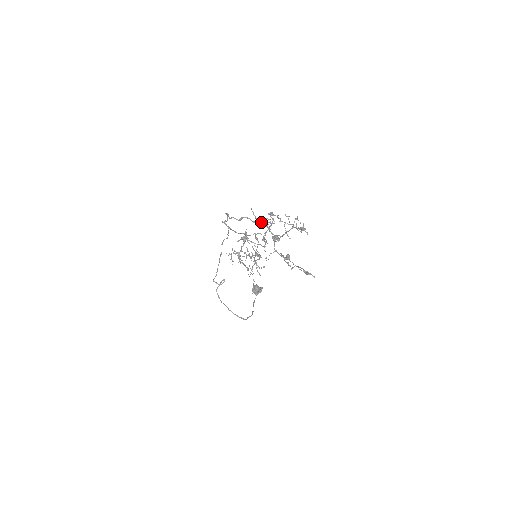
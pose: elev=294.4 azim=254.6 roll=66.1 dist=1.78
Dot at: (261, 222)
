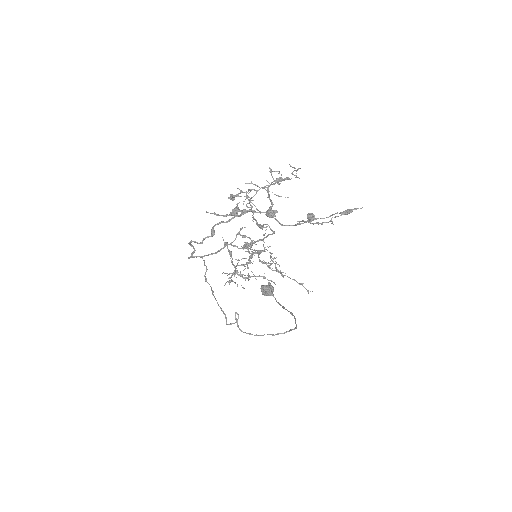
Dot at: (234, 214)
